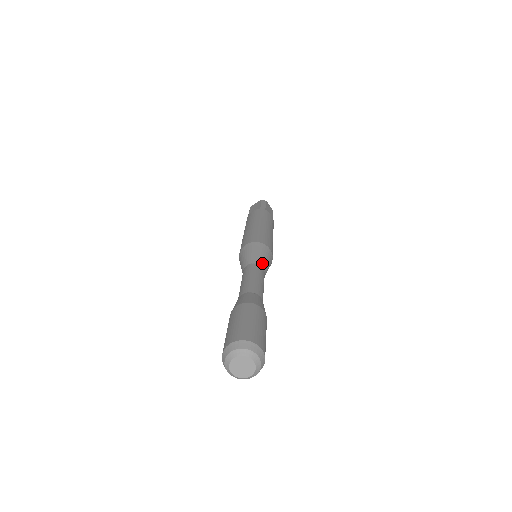
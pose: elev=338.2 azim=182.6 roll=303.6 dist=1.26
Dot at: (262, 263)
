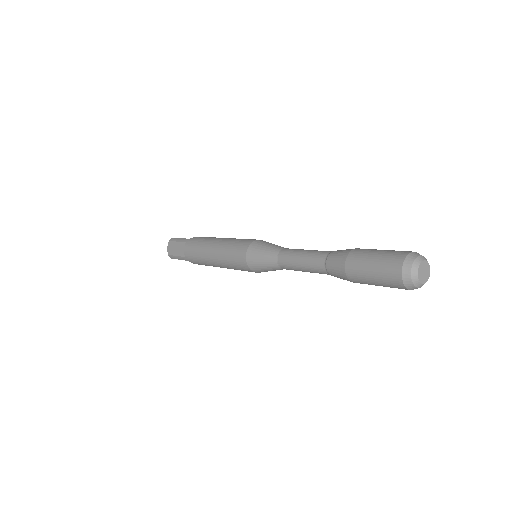
Dot at: occluded
